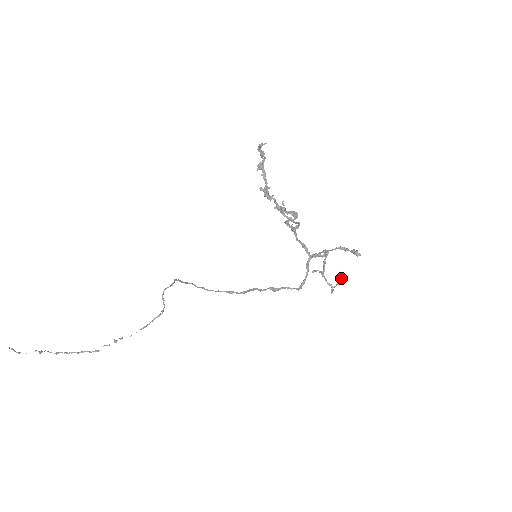
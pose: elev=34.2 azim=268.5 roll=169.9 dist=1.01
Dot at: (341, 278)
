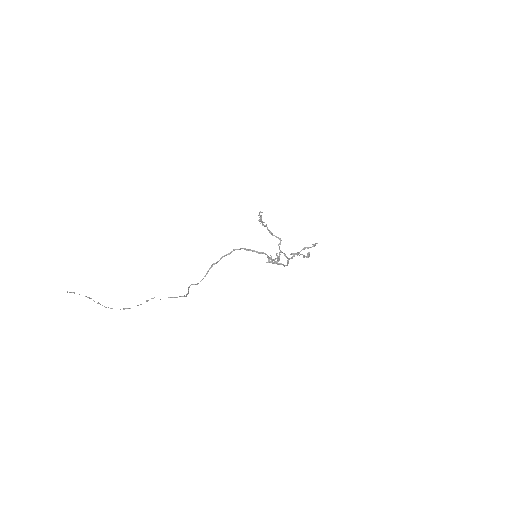
Dot at: (308, 254)
